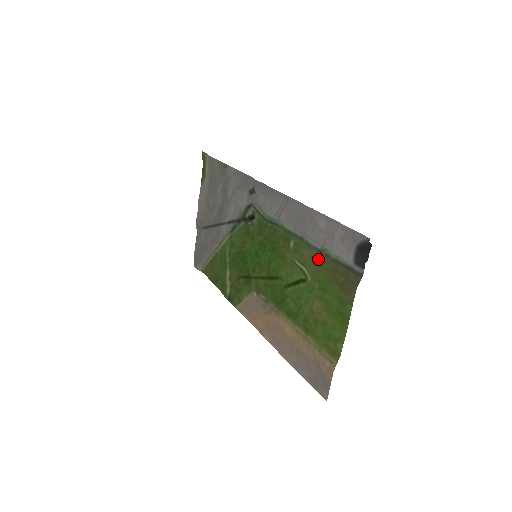
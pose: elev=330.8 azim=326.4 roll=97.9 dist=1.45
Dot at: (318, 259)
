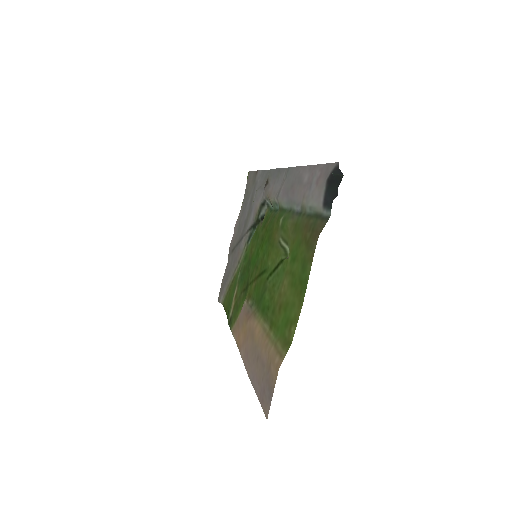
Dot at: (297, 224)
